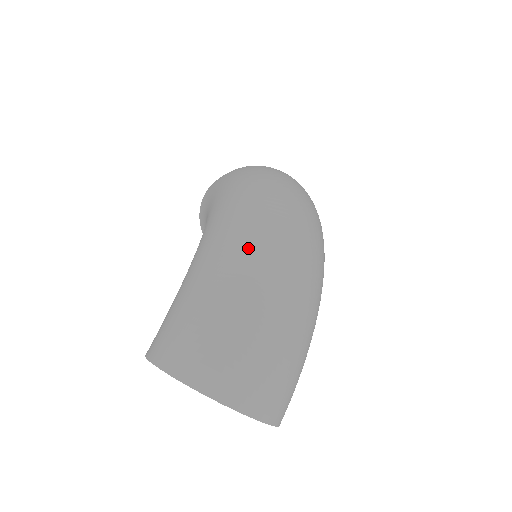
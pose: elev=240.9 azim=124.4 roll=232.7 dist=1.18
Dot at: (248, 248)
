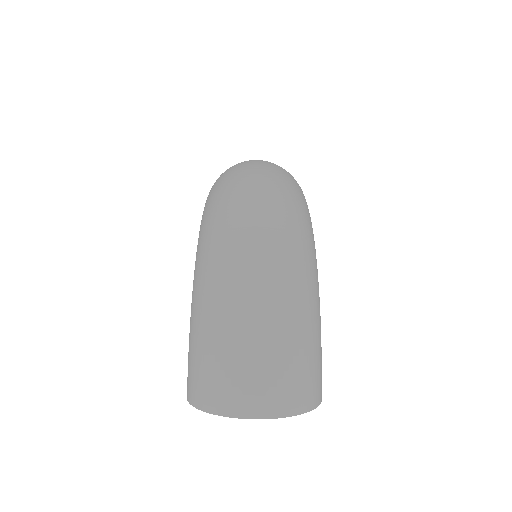
Dot at: (216, 274)
